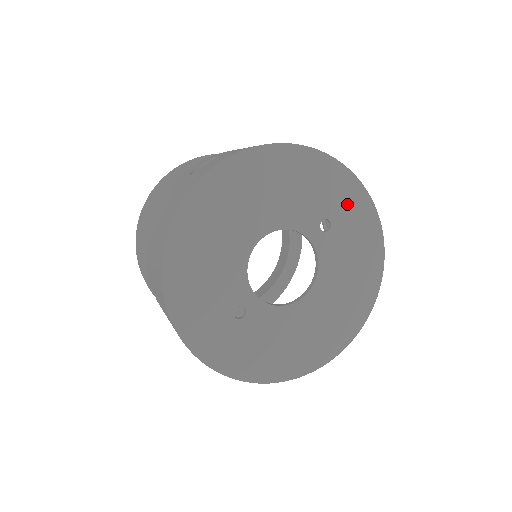
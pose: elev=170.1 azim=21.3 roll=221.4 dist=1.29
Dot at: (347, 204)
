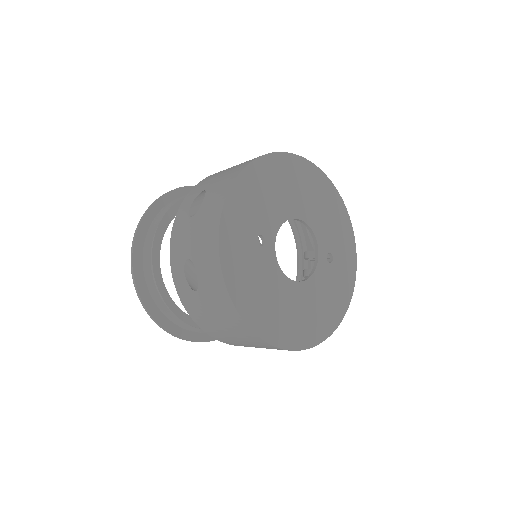
Dot at: (345, 262)
